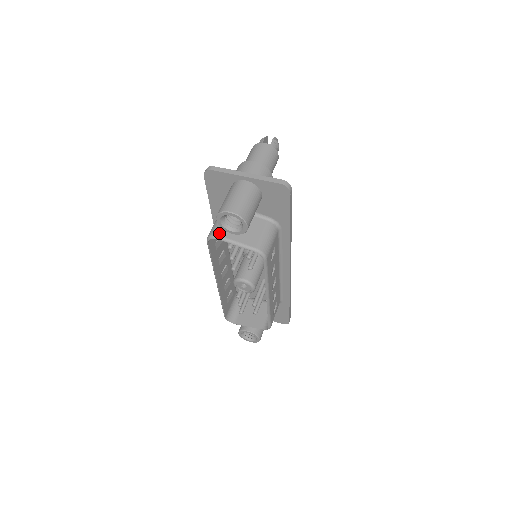
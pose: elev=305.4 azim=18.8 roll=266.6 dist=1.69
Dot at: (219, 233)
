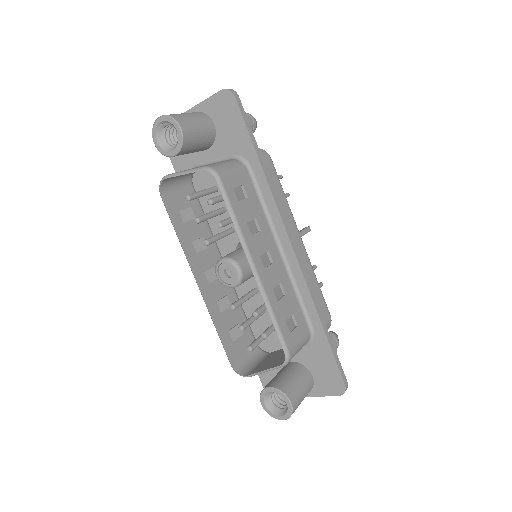
Dot at: (168, 174)
